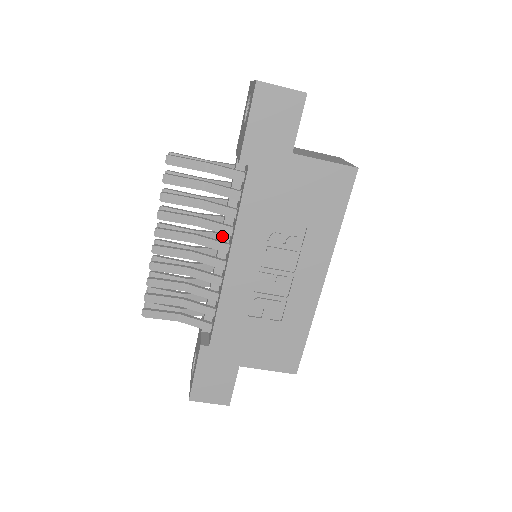
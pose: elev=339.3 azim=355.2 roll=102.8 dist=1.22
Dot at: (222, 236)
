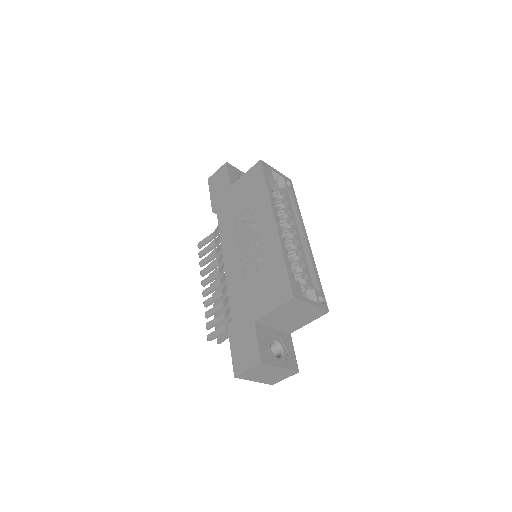
Dot at: occluded
